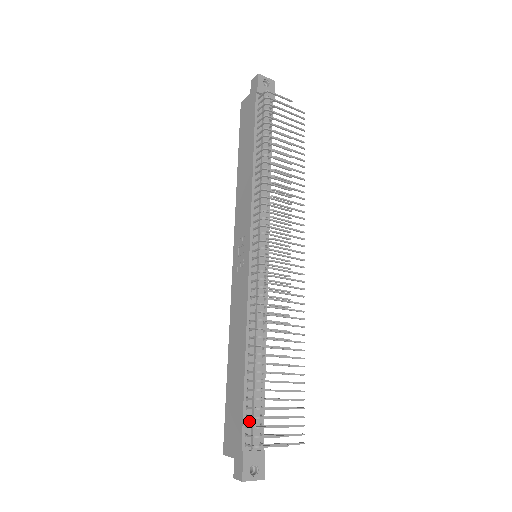
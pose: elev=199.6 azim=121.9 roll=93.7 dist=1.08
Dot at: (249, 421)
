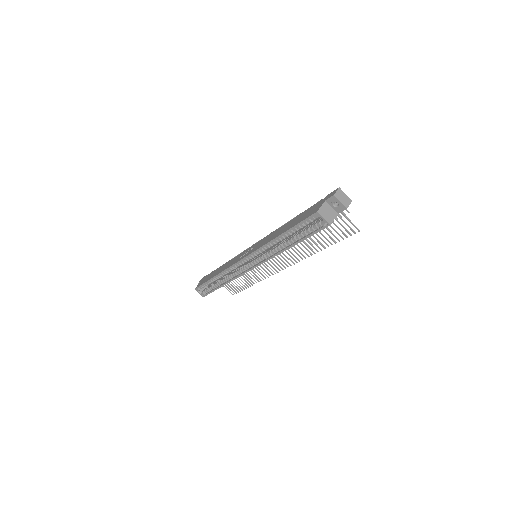
Dot at: occluded
